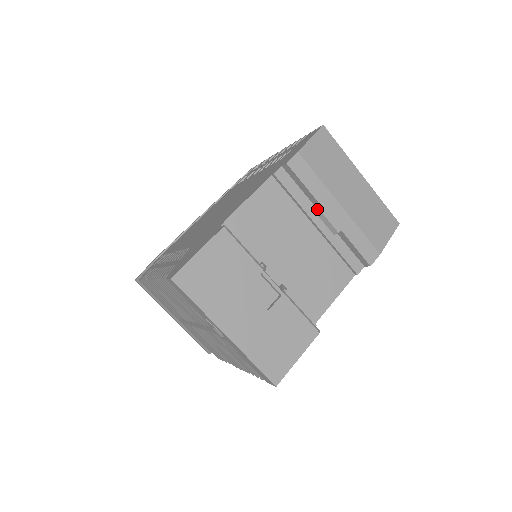
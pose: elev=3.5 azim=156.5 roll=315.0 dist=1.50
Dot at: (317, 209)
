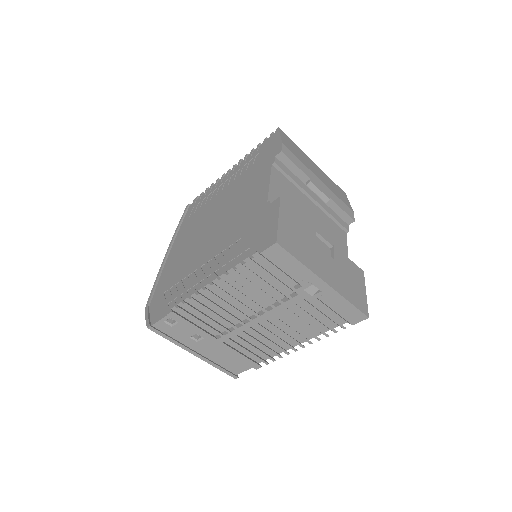
Dot at: (311, 184)
